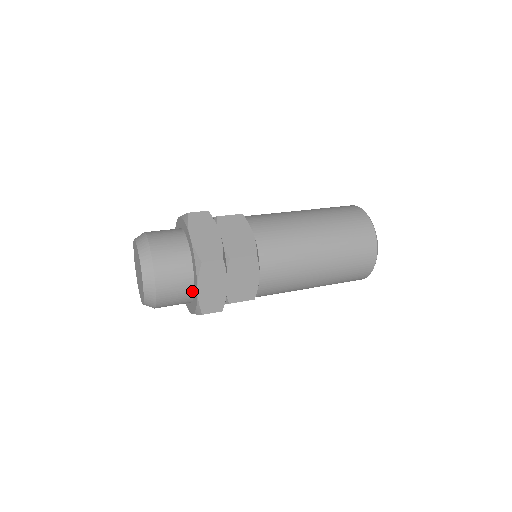
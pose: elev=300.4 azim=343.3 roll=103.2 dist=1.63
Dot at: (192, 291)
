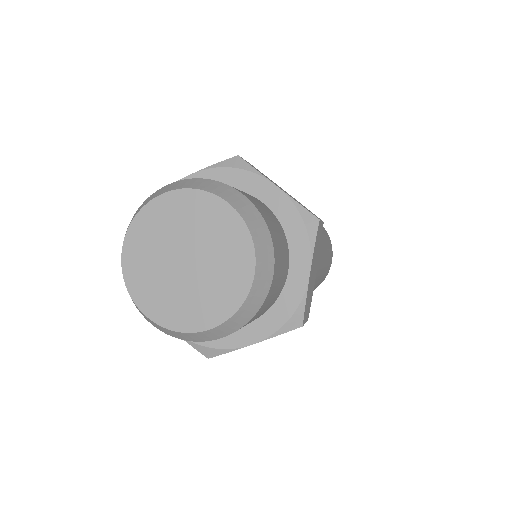
Dot at: (283, 285)
